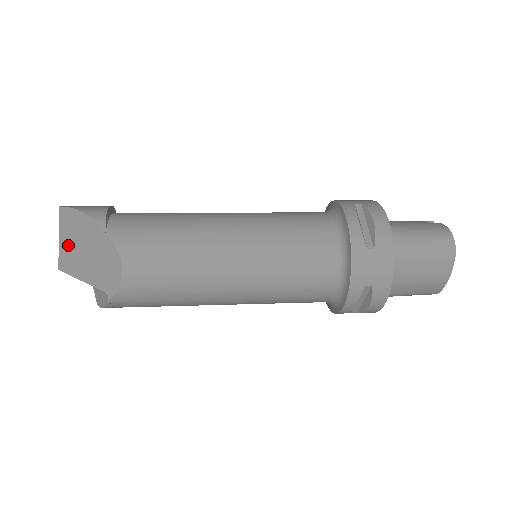
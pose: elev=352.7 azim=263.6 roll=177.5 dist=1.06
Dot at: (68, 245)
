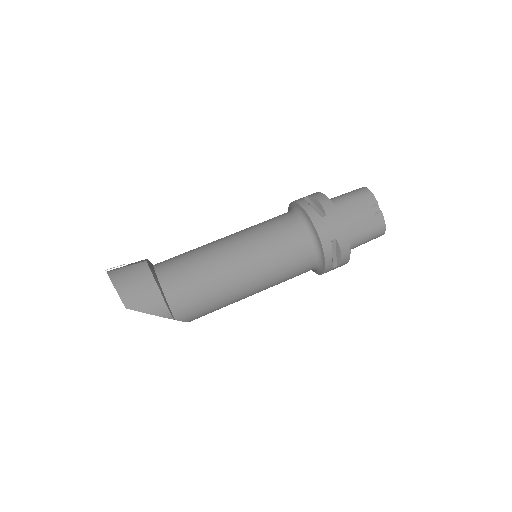
Dot at: occluded
